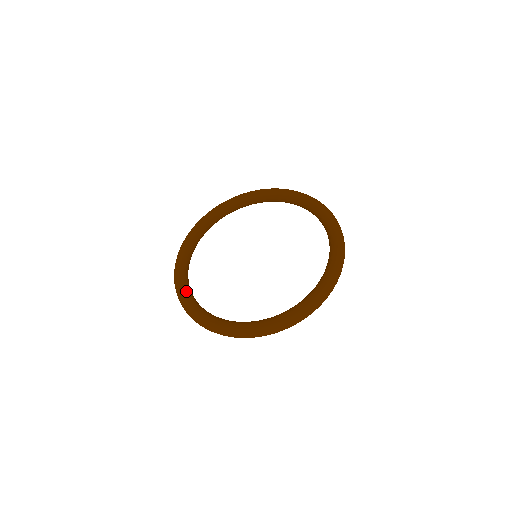
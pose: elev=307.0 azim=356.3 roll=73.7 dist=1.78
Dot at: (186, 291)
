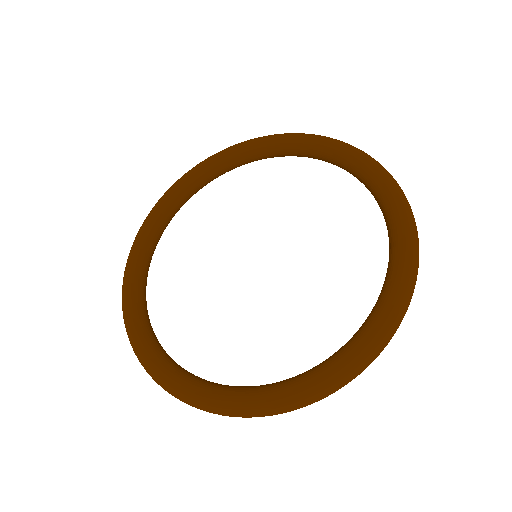
Dot at: (181, 376)
